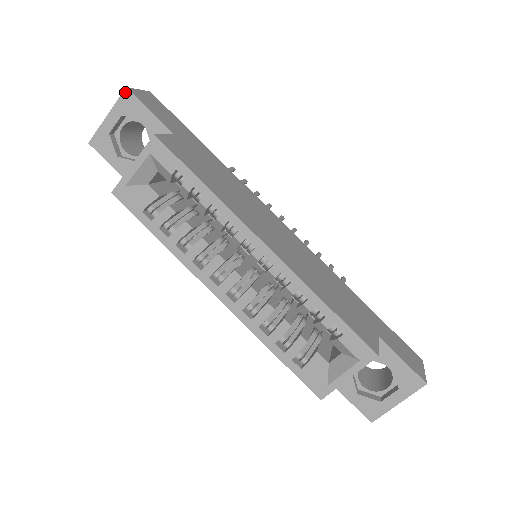
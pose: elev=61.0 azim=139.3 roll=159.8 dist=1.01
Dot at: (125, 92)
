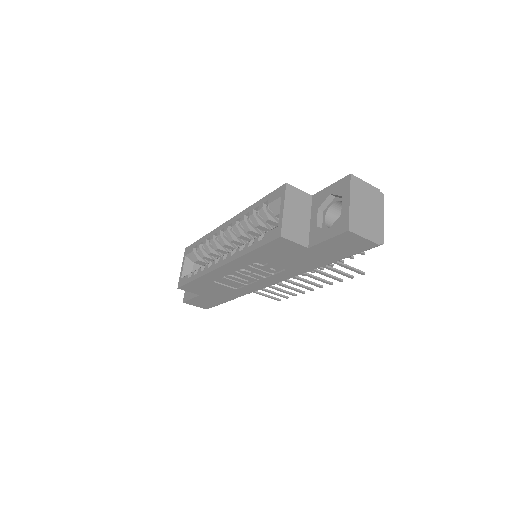
Dot at: occluded
